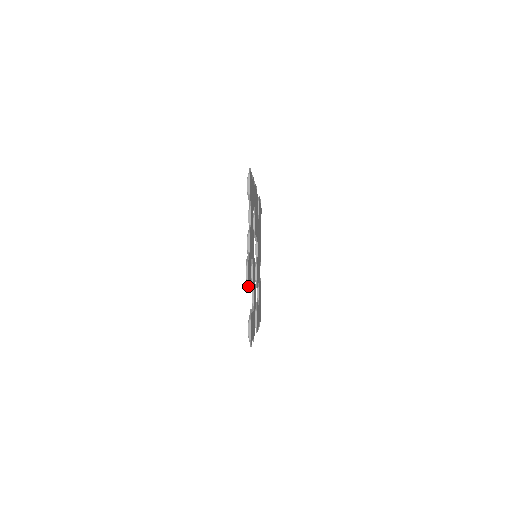
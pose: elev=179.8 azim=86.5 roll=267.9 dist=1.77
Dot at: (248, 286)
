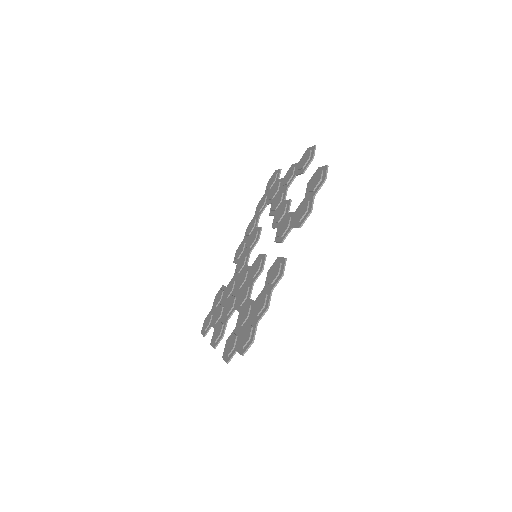
Dot at: (315, 149)
